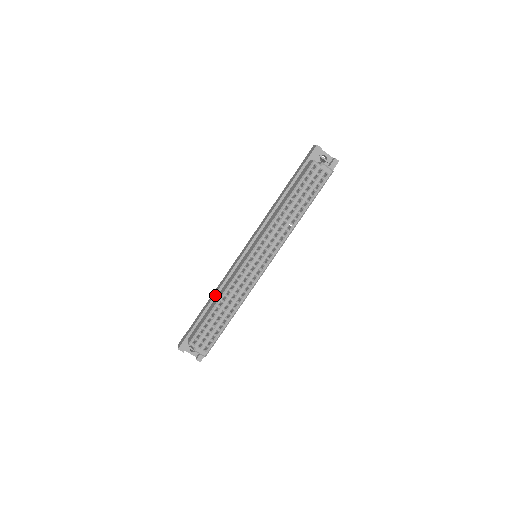
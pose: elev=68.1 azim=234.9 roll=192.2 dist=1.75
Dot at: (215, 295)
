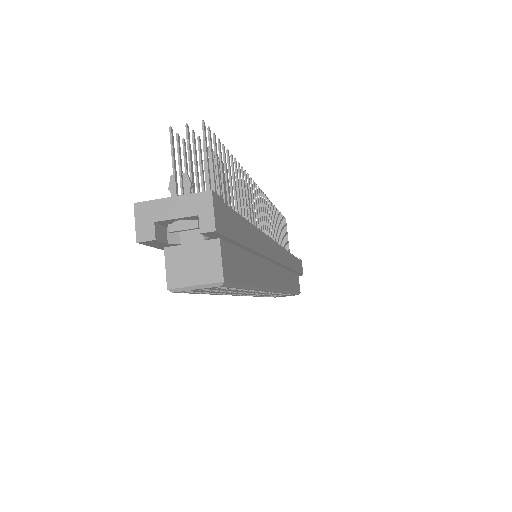
Dot at: occluded
